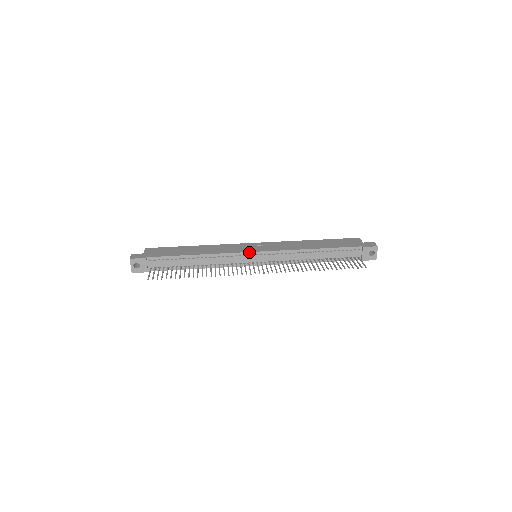
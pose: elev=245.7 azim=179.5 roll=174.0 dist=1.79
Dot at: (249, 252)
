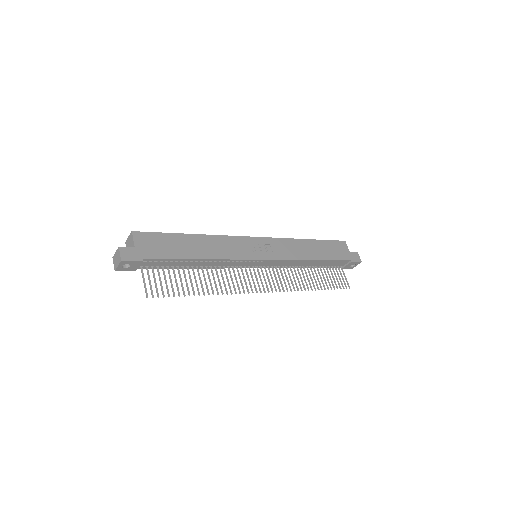
Dot at: (256, 259)
